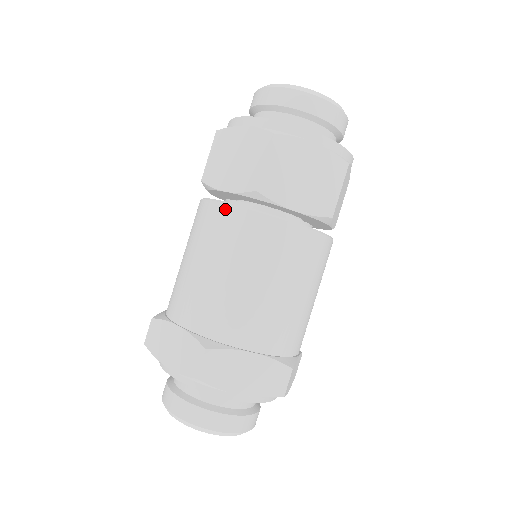
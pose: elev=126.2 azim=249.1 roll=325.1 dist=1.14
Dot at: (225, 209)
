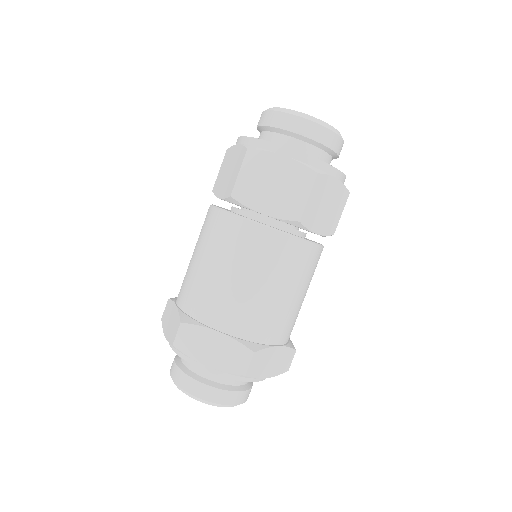
Dot at: (213, 212)
